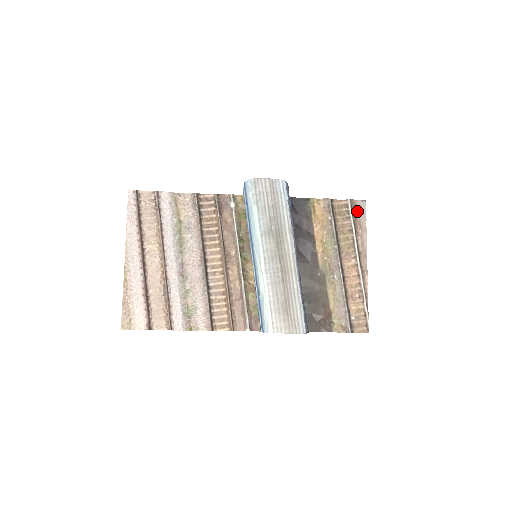
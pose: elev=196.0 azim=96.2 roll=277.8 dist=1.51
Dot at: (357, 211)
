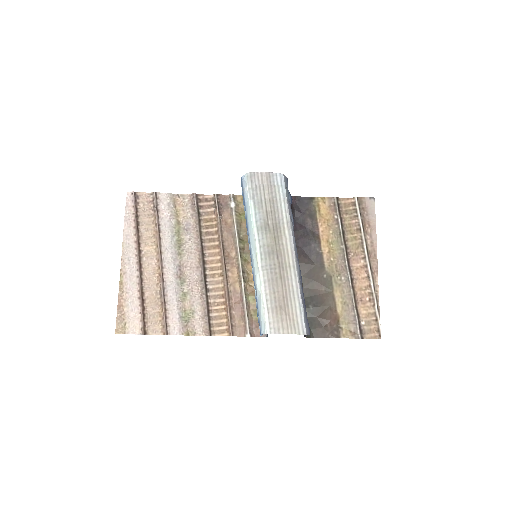
Dot at: (365, 209)
